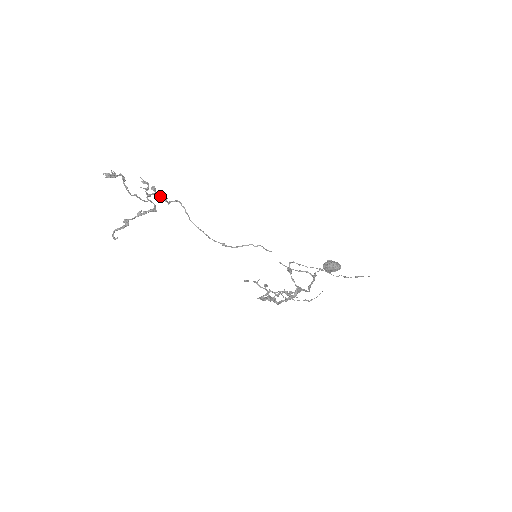
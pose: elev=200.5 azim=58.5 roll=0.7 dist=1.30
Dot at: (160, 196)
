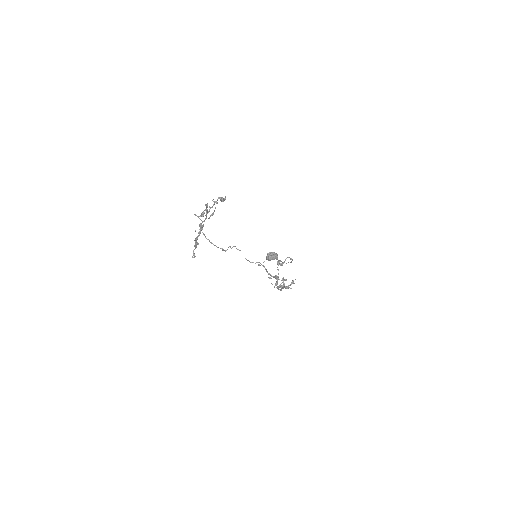
Dot at: (203, 212)
